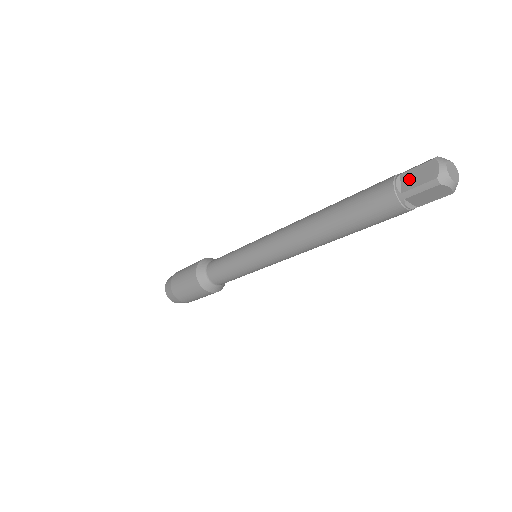
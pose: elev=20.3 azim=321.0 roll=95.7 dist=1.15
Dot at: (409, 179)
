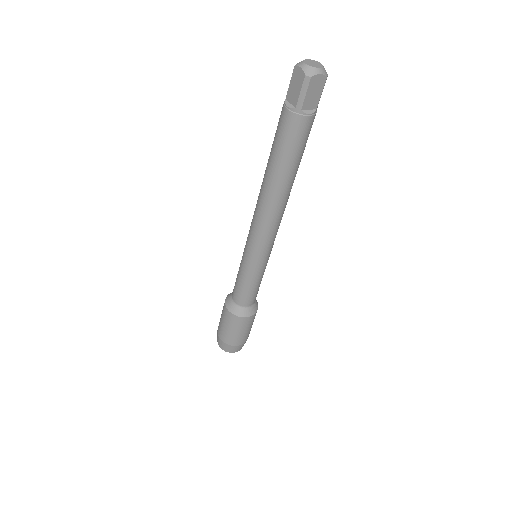
Dot at: (292, 95)
